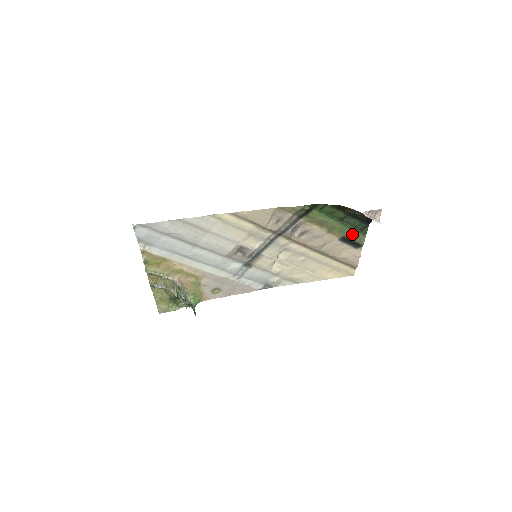
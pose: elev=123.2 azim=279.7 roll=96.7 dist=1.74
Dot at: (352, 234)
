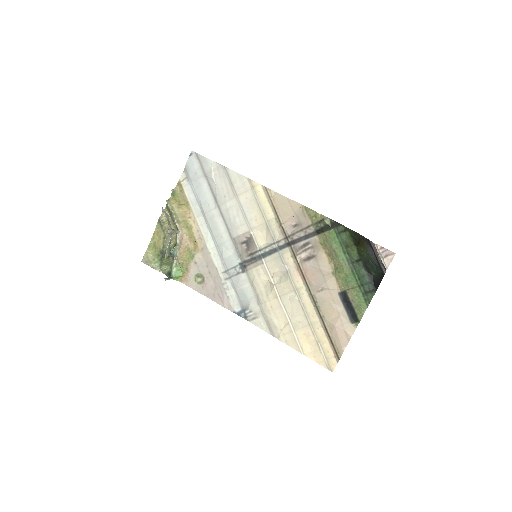
Dot at: (355, 293)
